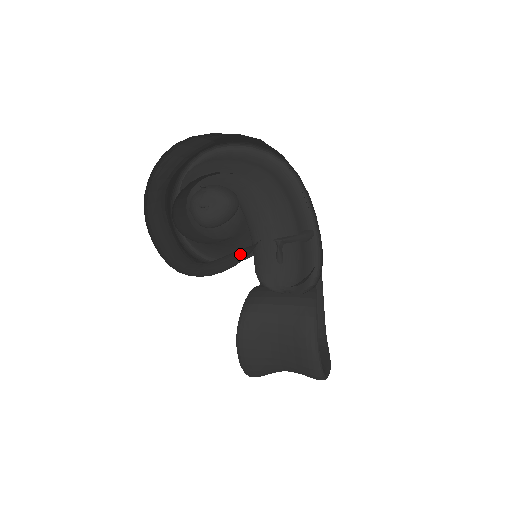
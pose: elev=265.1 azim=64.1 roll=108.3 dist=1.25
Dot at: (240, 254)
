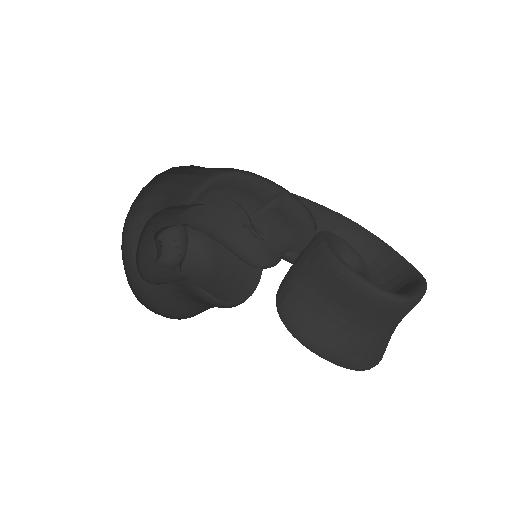
Dot at: occluded
